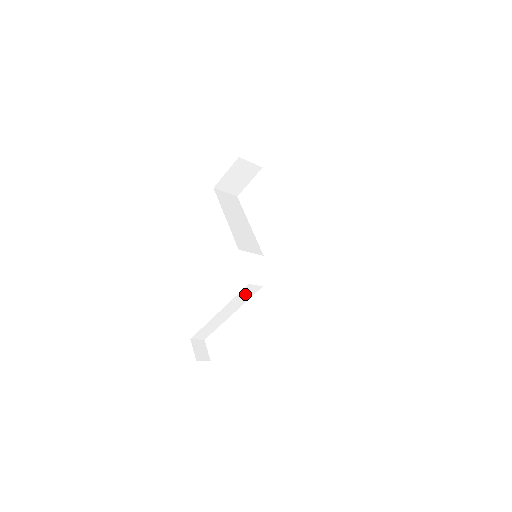
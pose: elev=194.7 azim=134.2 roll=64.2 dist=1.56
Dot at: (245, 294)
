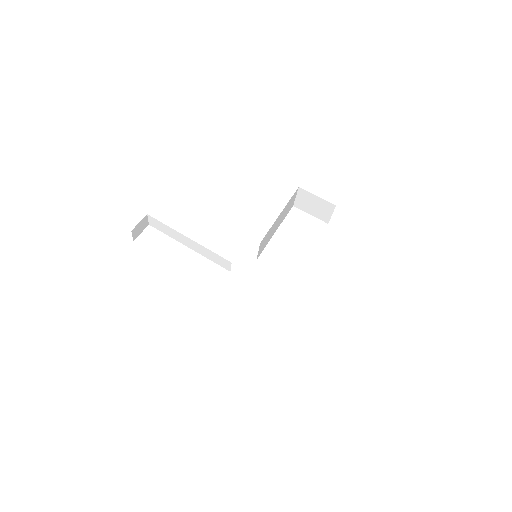
Dot at: (218, 259)
